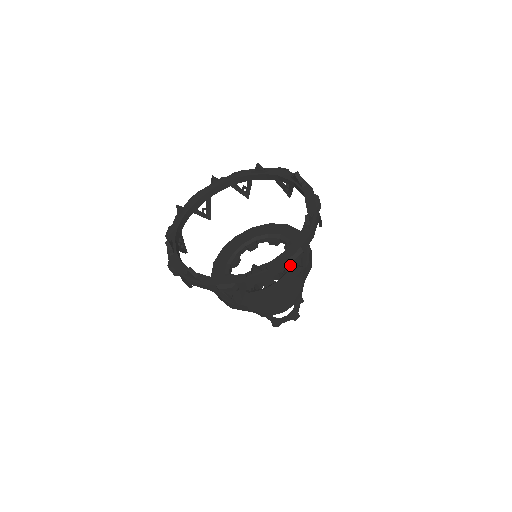
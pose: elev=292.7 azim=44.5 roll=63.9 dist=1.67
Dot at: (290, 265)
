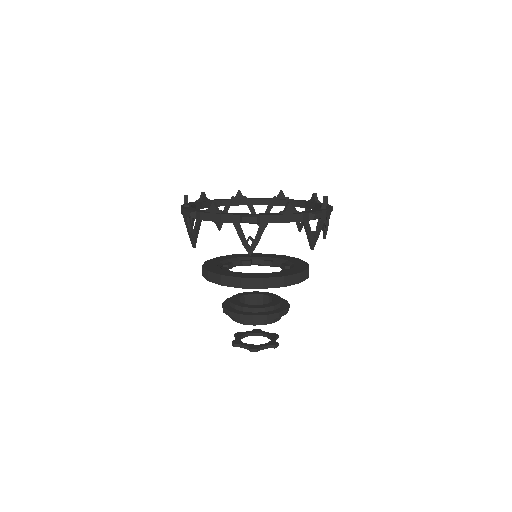
Dot at: (269, 273)
